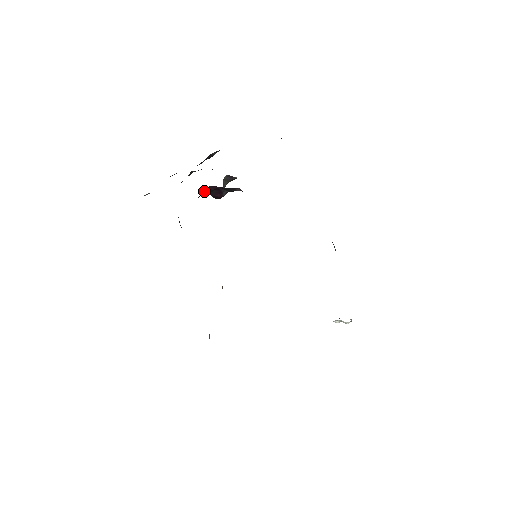
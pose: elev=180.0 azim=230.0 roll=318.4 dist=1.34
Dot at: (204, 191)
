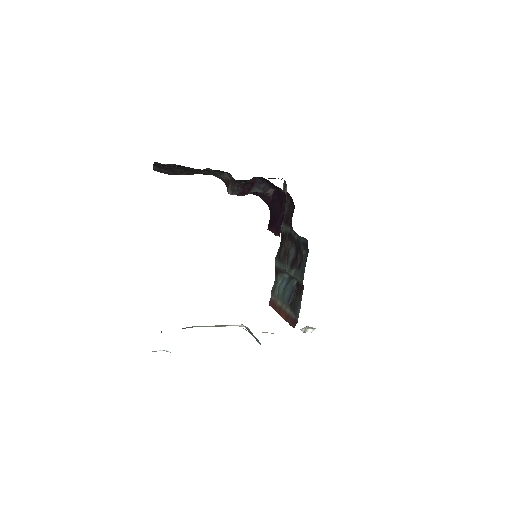
Dot at: (252, 178)
